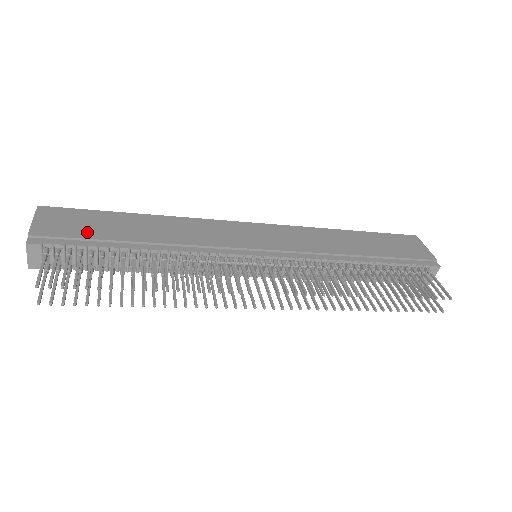
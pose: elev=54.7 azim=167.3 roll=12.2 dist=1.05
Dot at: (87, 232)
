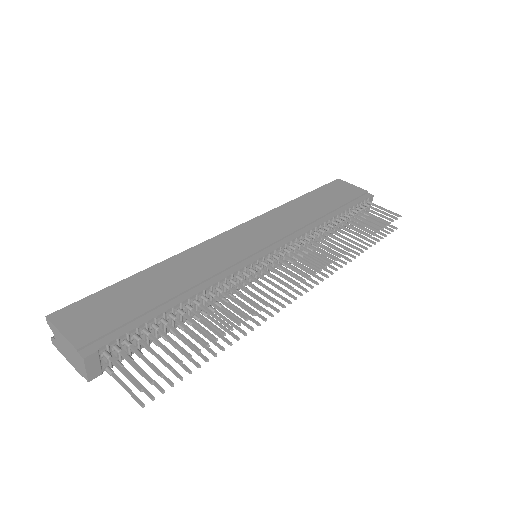
Dot at: (123, 314)
